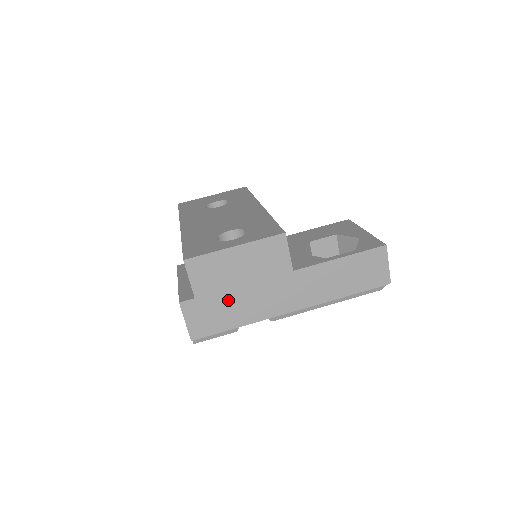
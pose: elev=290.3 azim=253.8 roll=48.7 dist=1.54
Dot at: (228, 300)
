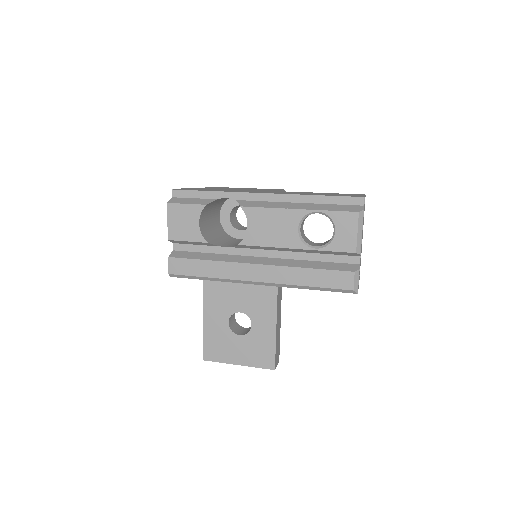
Dot at: occluded
